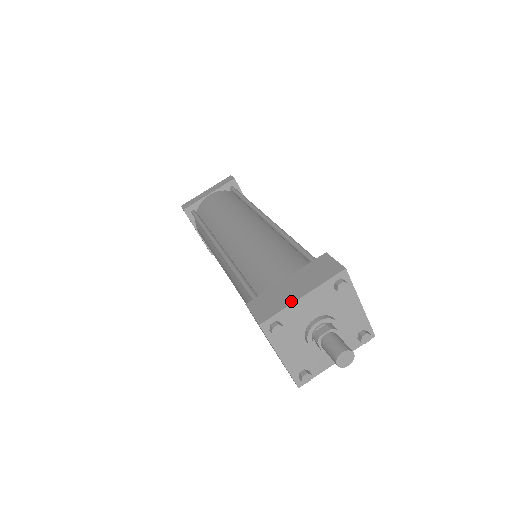
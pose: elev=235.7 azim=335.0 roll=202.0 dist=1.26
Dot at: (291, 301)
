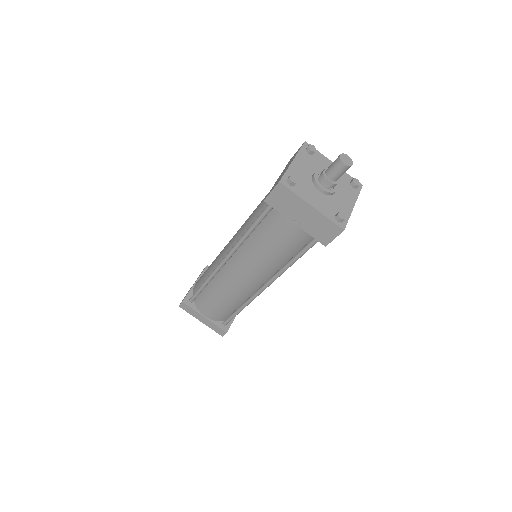
Dot at: (288, 166)
